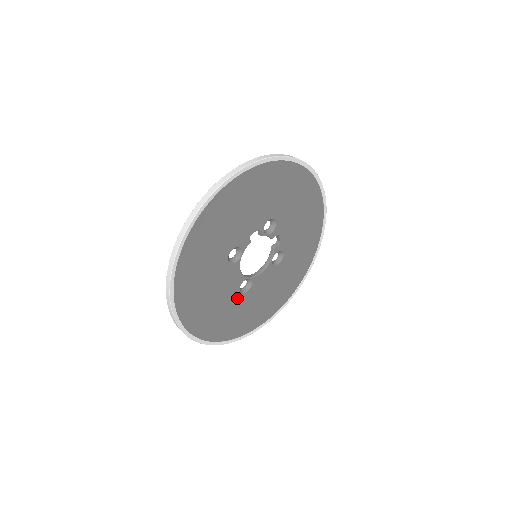
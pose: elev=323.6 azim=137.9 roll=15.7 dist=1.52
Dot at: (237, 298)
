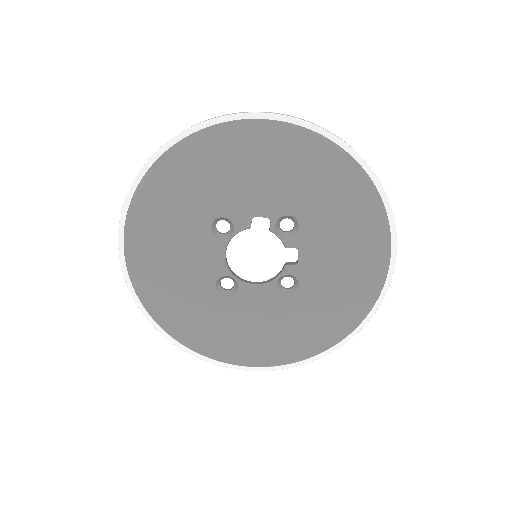
Dot at: (210, 293)
